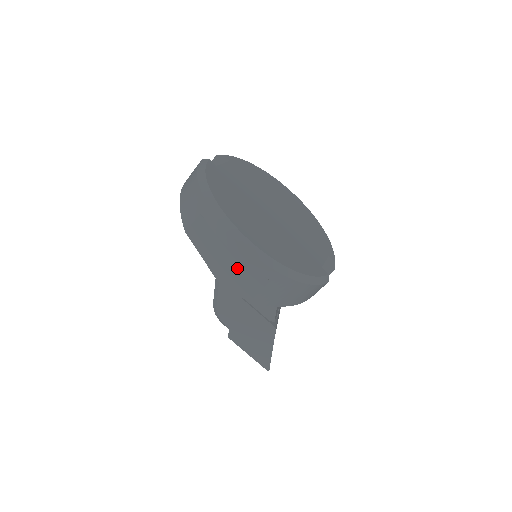
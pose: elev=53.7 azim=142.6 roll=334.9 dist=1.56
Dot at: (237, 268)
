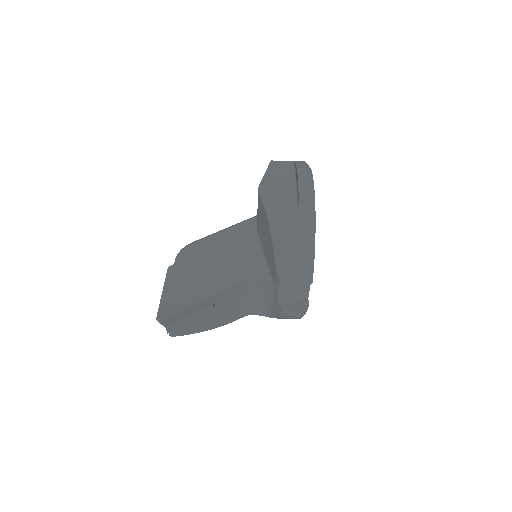
Dot at: (282, 191)
